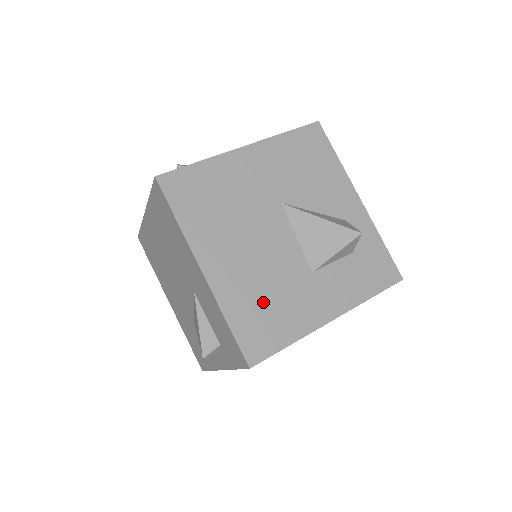
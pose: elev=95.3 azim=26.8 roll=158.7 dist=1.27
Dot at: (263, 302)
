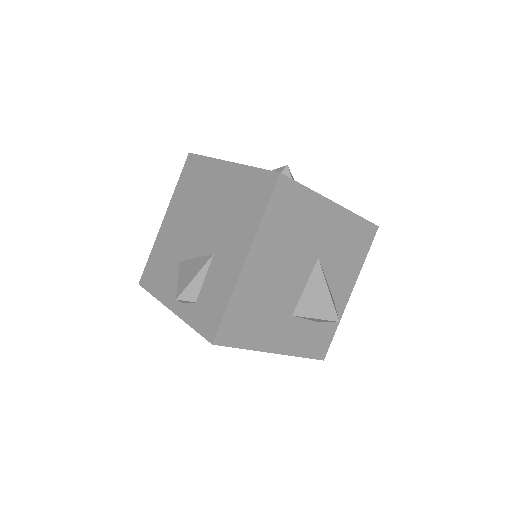
Dot at: (255, 310)
